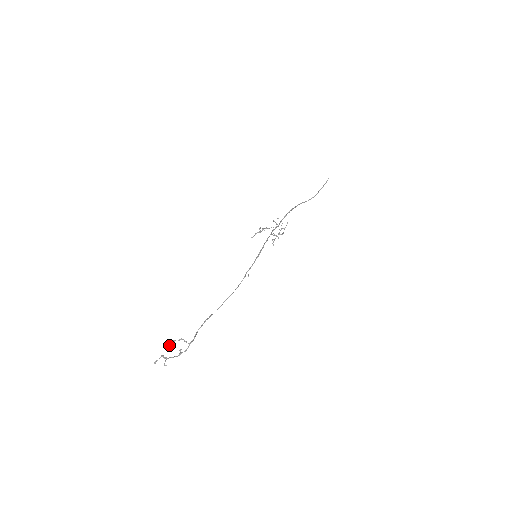
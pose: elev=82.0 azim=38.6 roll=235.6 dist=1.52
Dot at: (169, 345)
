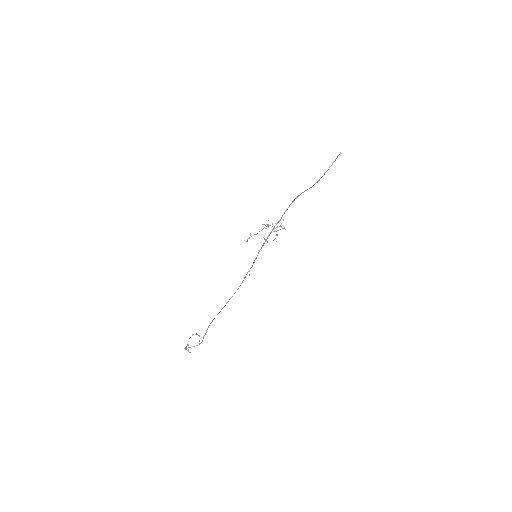
Dot at: (189, 338)
